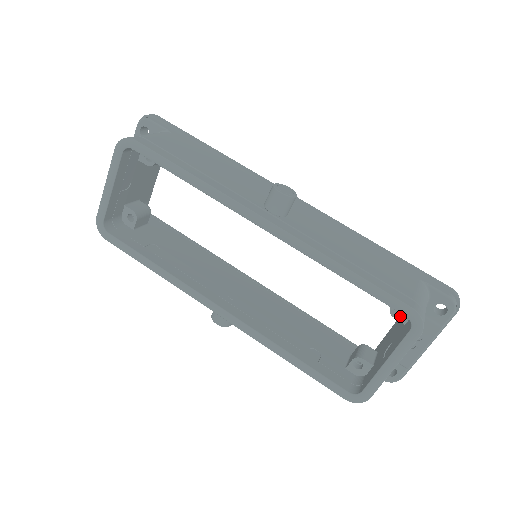
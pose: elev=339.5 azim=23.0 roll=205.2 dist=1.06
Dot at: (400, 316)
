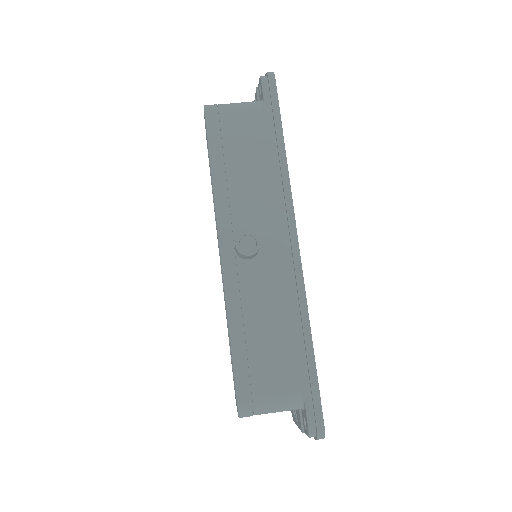
Dot at: occluded
